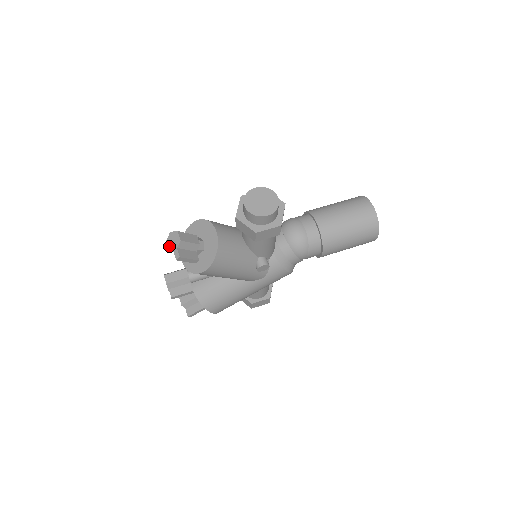
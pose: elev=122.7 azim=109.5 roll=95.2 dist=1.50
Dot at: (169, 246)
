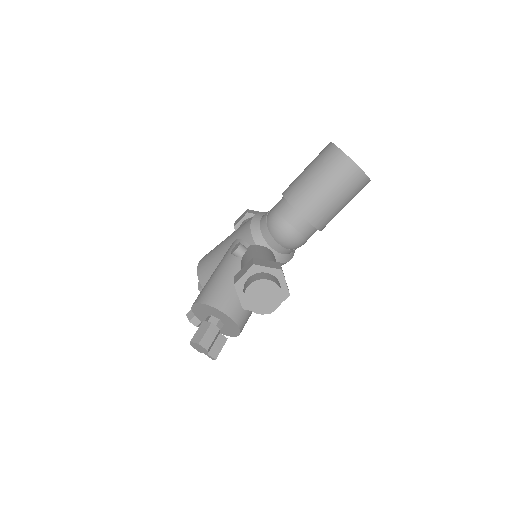
Dot at: (197, 350)
